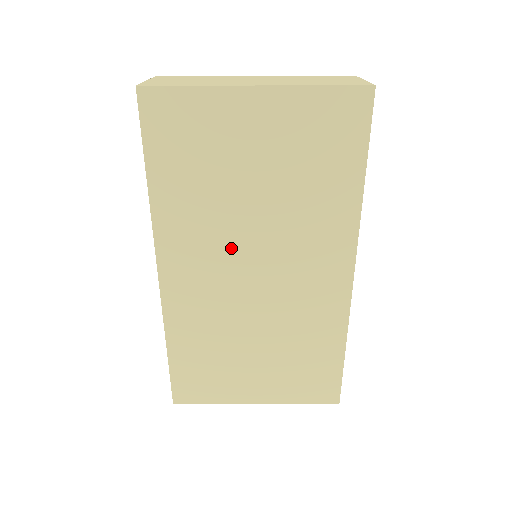
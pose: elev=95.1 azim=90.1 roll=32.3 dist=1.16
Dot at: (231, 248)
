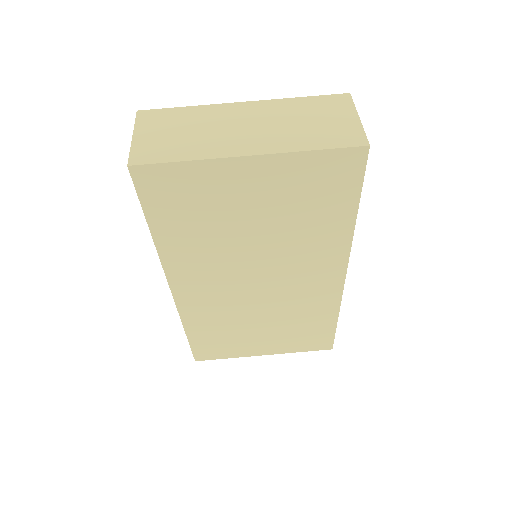
Dot at: (235, 269)
